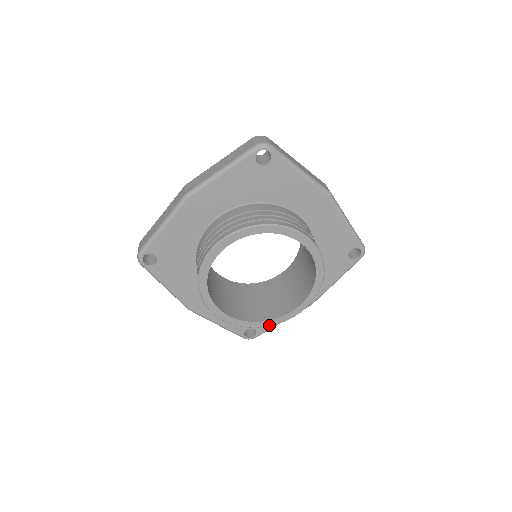
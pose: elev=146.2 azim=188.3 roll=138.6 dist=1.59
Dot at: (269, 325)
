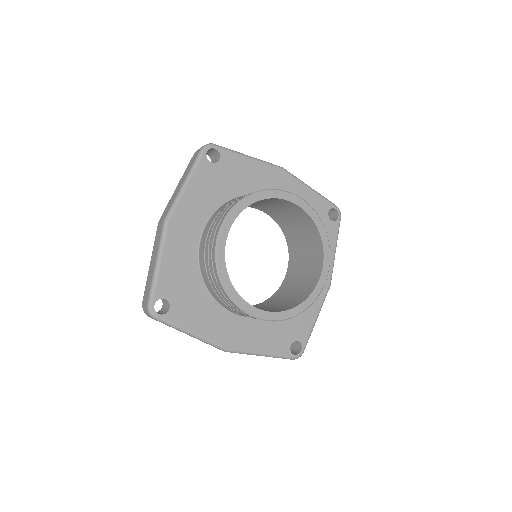
Dot at: (309, 305)
